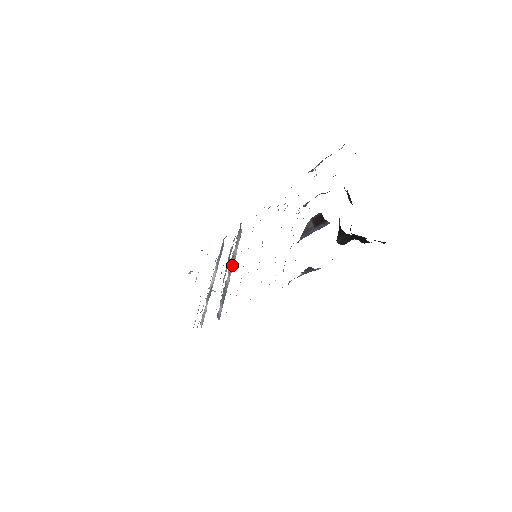
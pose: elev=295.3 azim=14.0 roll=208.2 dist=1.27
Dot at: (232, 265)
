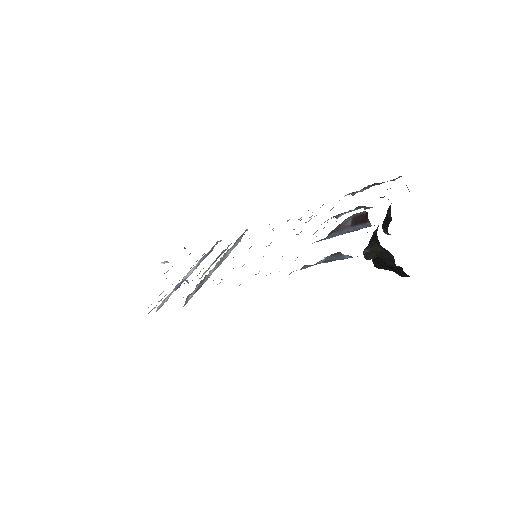
Dot at: (220, 263)
